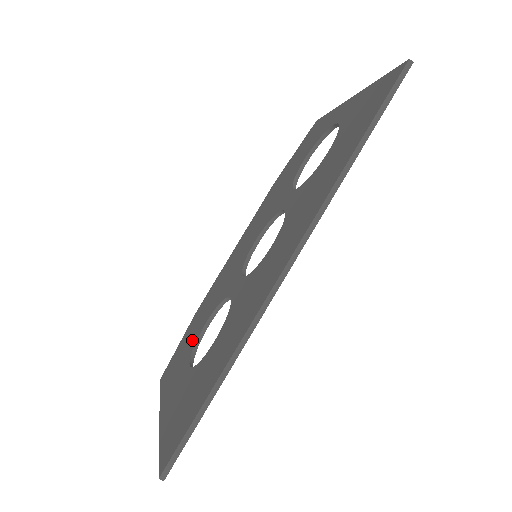
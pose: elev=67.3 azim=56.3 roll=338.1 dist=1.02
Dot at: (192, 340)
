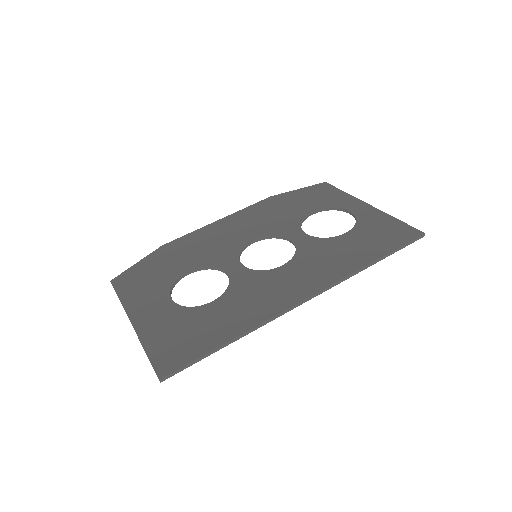
Dot at: (167, 275)
